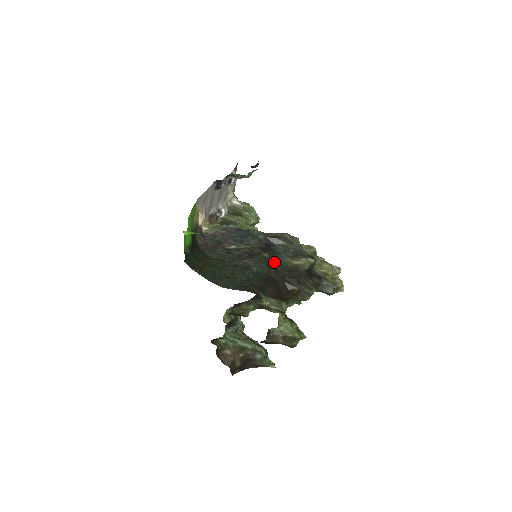
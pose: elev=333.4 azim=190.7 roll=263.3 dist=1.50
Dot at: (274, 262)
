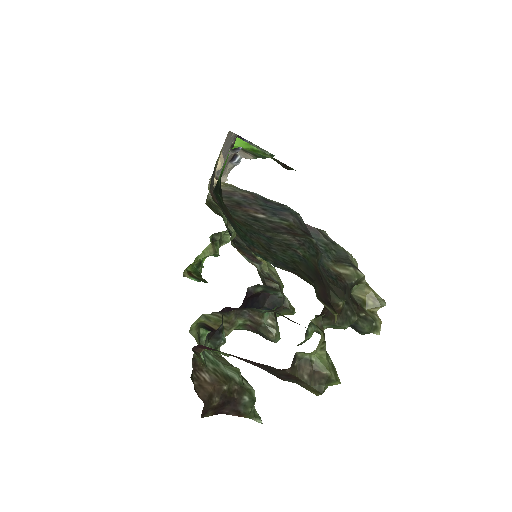
Dot at: occluded
